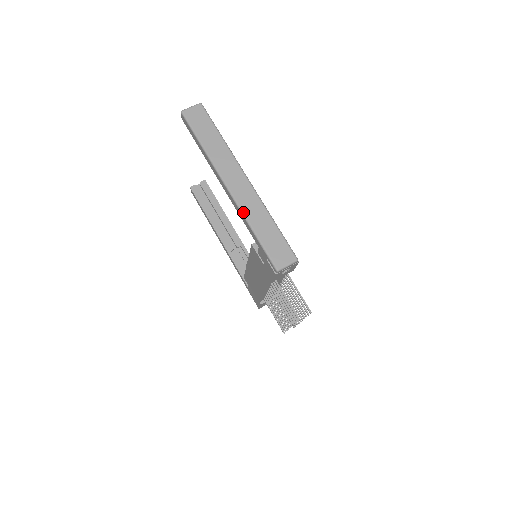
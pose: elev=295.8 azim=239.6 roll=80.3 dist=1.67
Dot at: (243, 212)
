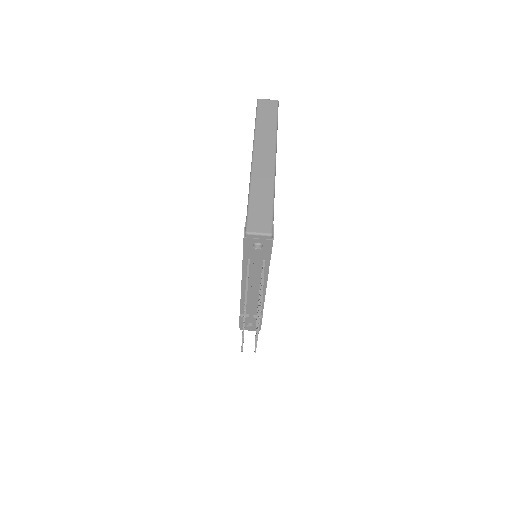
Dot at: (252, 178)
